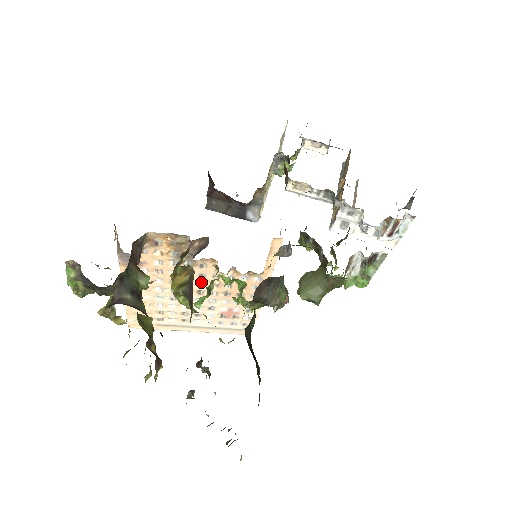
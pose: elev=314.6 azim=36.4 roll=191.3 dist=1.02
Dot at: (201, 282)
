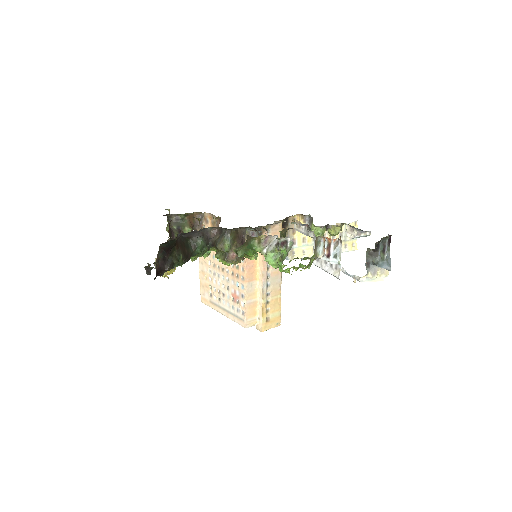
Dot at: occluded
